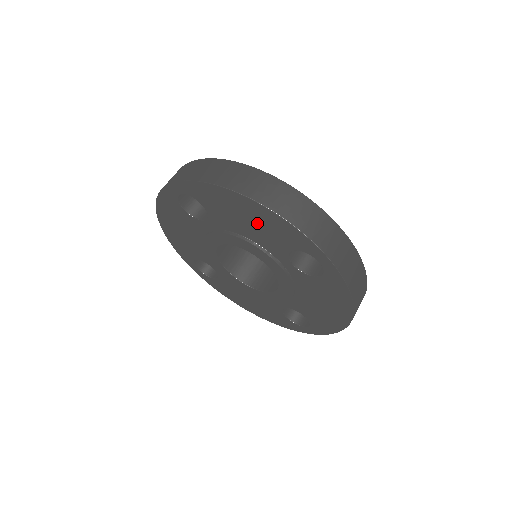
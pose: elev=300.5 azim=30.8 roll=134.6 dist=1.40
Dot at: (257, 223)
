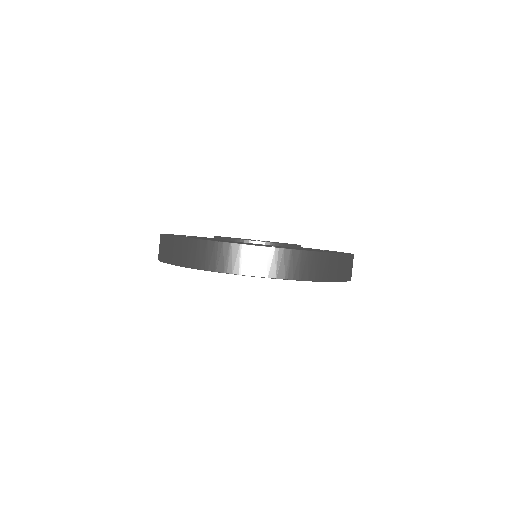
Dot at: occluded
